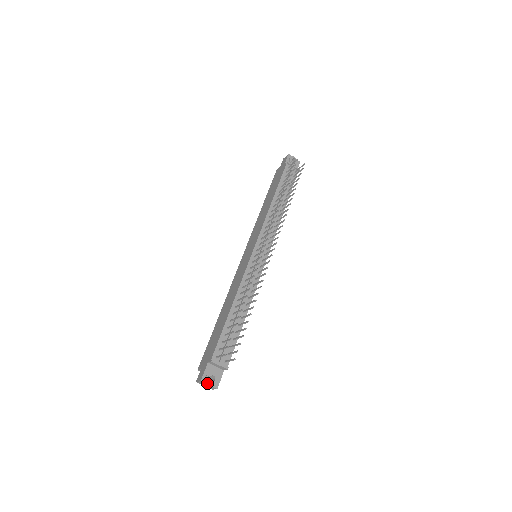
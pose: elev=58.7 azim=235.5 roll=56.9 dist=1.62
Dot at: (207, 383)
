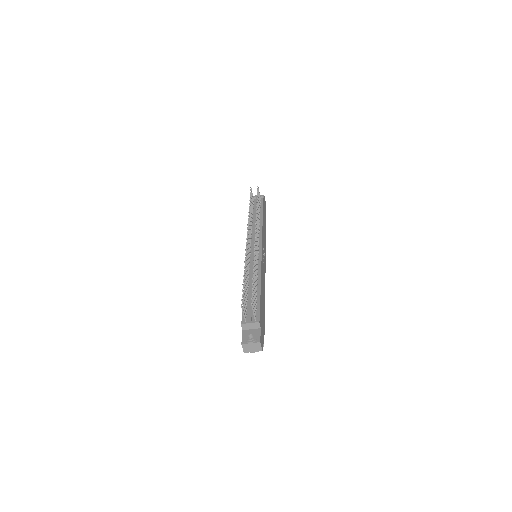
Dot at: (248, 342)
